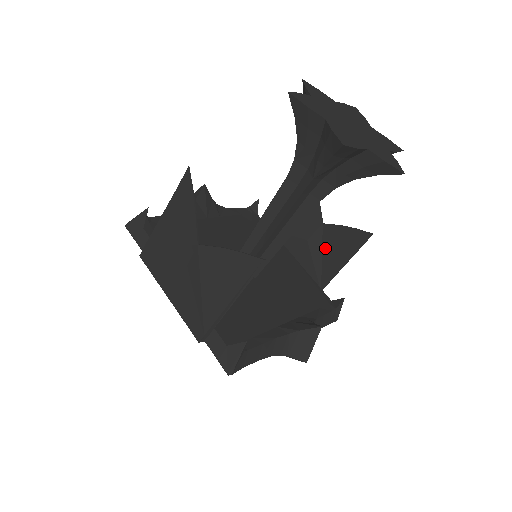
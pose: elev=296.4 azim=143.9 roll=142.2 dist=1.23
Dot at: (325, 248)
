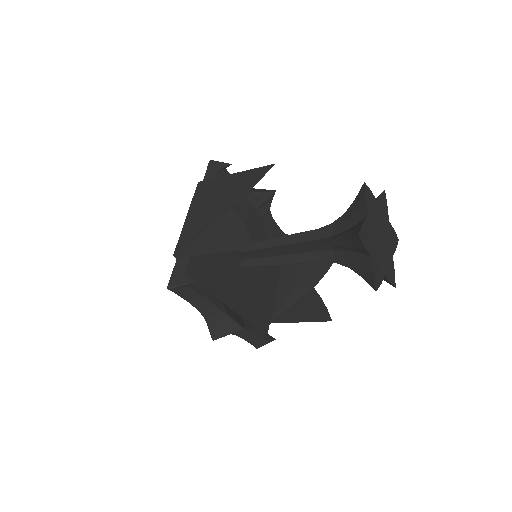
Dot at: (299, 302)
